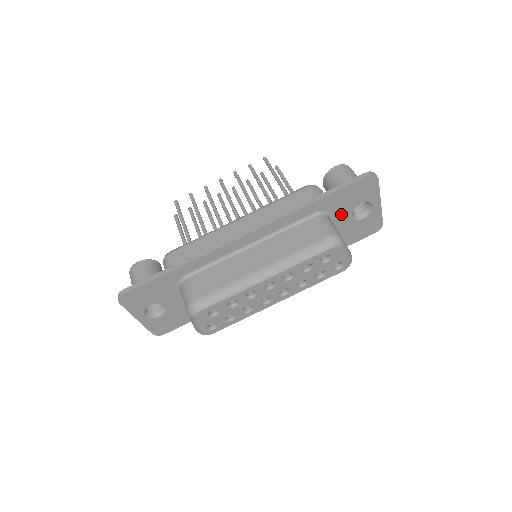
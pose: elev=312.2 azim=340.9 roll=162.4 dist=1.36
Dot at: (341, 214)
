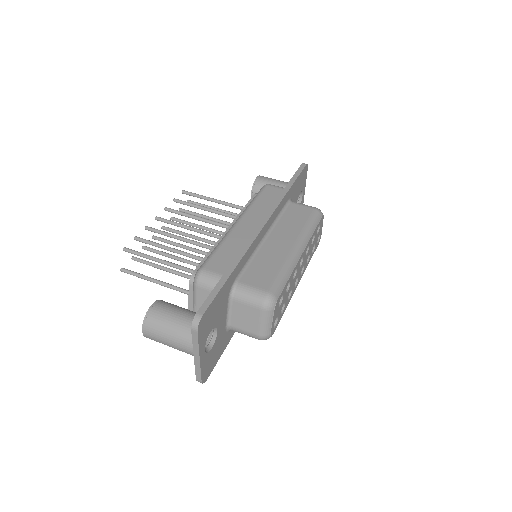
Dot at: occluded
